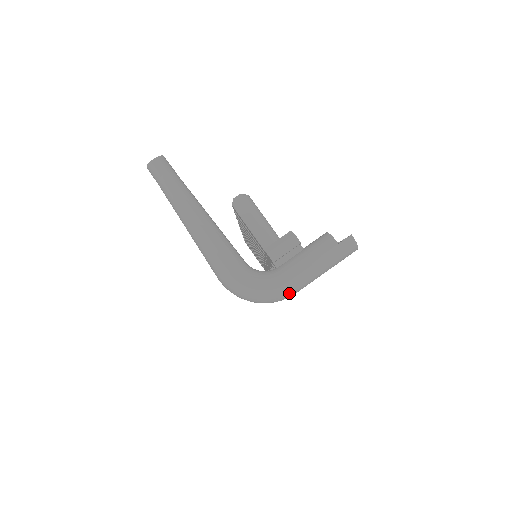
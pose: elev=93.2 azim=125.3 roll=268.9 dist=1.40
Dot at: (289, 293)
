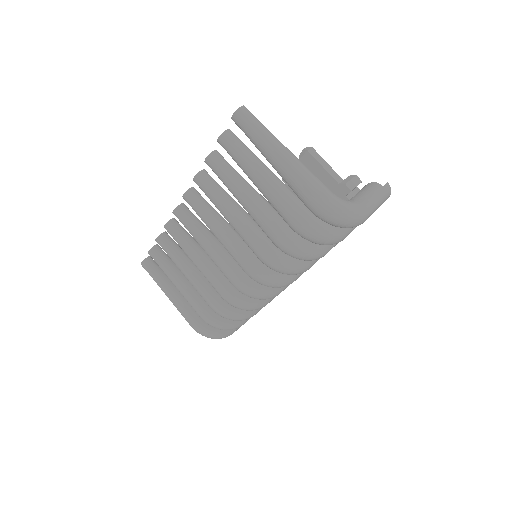
Dot at: (366, 215)
